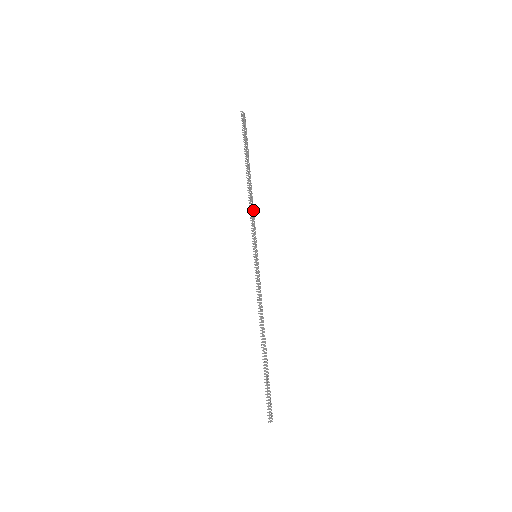
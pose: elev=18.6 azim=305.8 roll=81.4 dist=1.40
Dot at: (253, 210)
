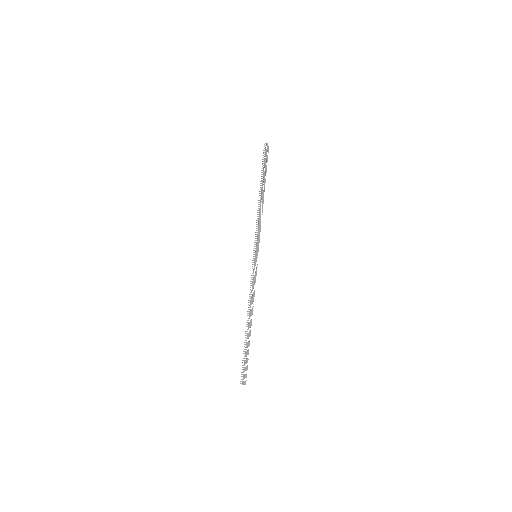
Dot at: occluded
